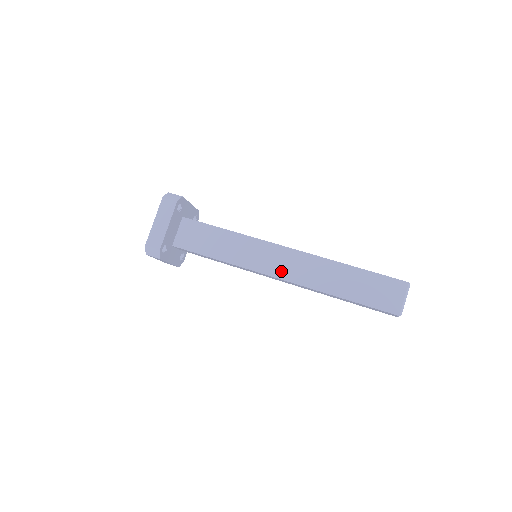
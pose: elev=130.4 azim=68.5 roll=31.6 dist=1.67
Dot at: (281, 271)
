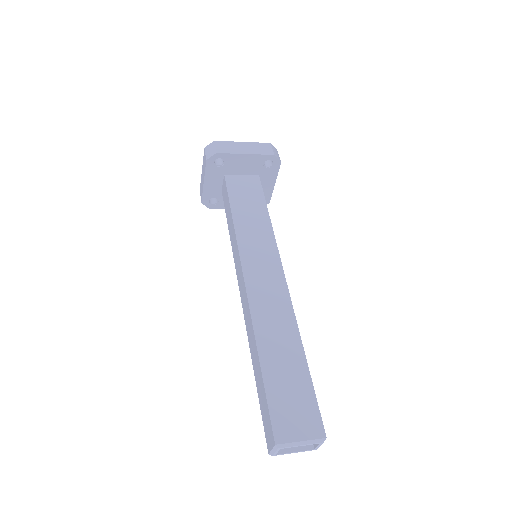
Dot at: (255, 281)
